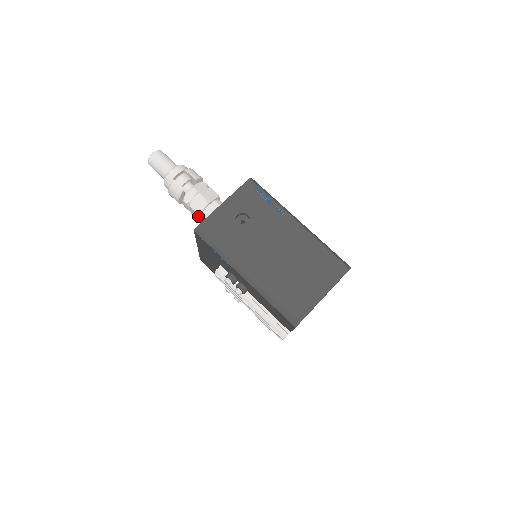
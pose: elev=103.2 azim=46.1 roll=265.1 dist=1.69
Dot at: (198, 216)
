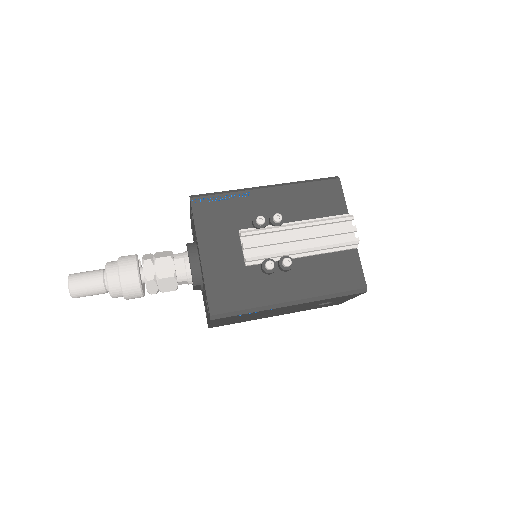
Dot at: (172, 262)
